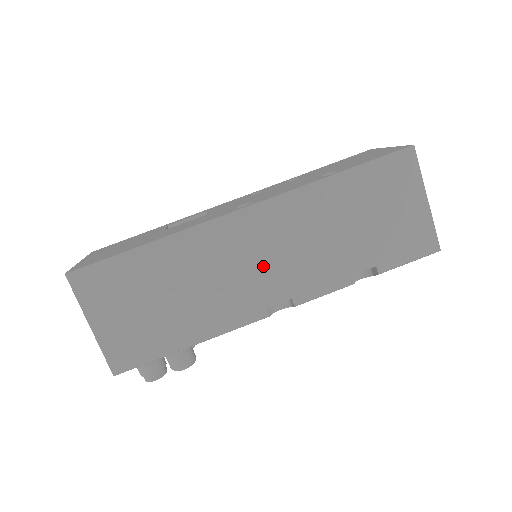
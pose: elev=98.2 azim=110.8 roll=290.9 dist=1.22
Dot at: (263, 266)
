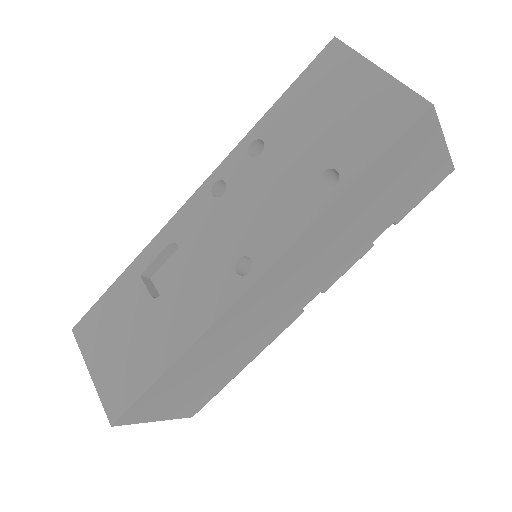
Dot at: (288, 297)
